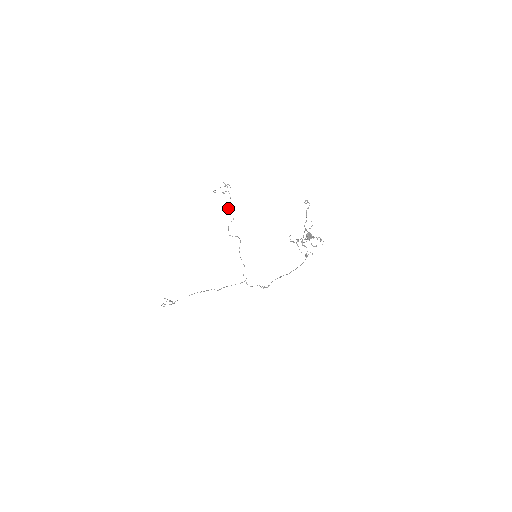
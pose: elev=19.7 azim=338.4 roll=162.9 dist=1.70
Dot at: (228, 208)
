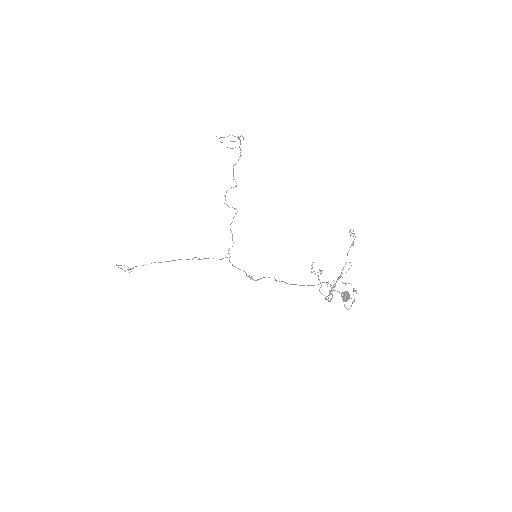
Dot at: (233, 169)
